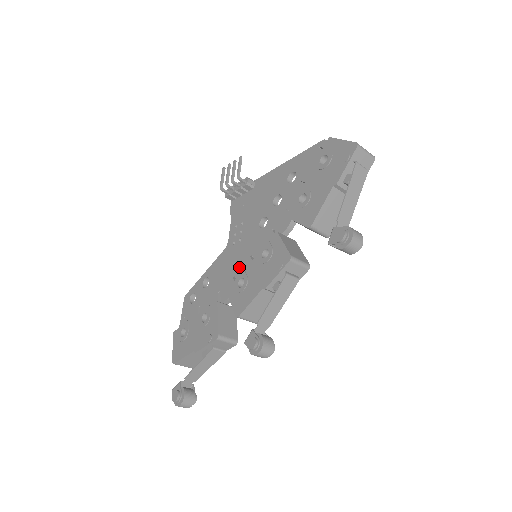
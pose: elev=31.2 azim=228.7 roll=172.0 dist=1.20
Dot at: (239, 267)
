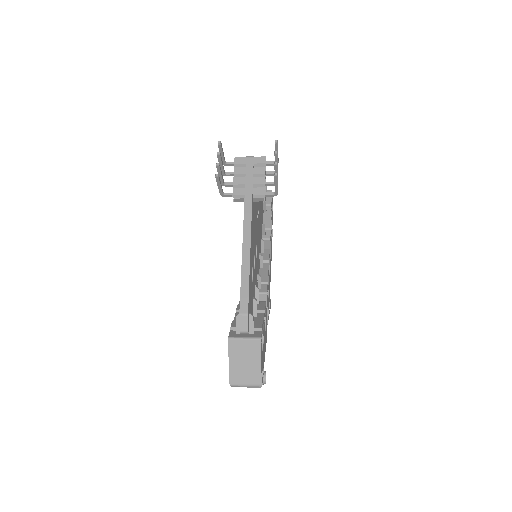
Dot at: occluded
